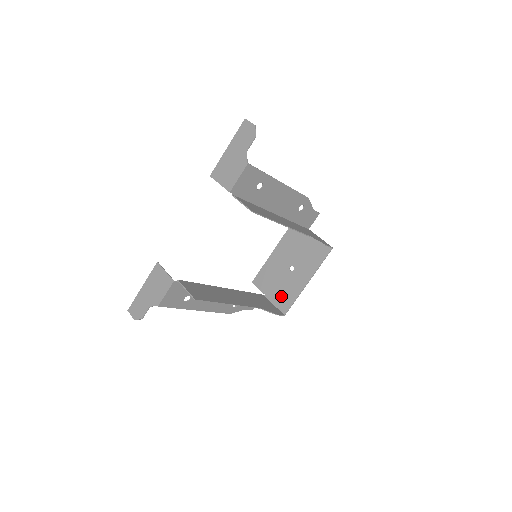
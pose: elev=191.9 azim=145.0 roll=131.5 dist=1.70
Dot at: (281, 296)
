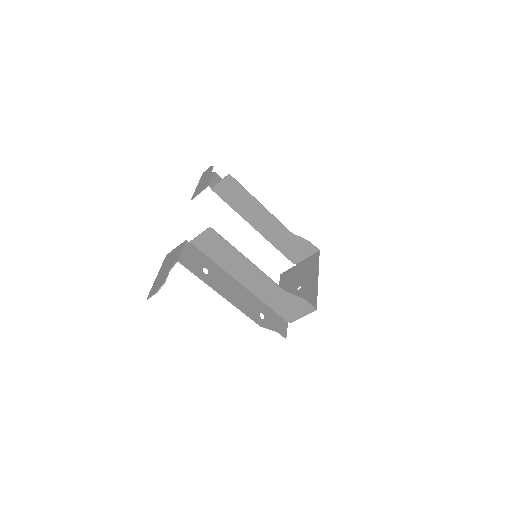
Dot at: occluded
